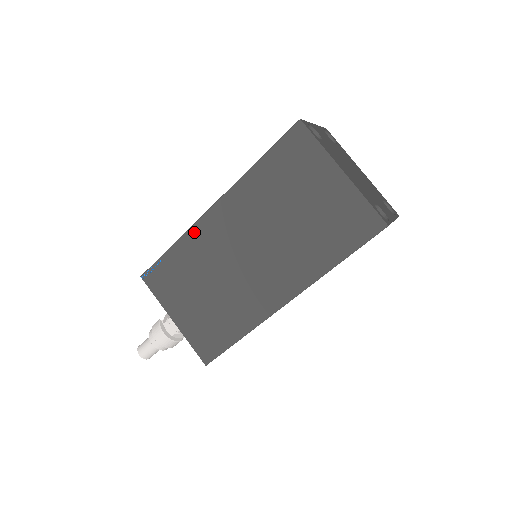
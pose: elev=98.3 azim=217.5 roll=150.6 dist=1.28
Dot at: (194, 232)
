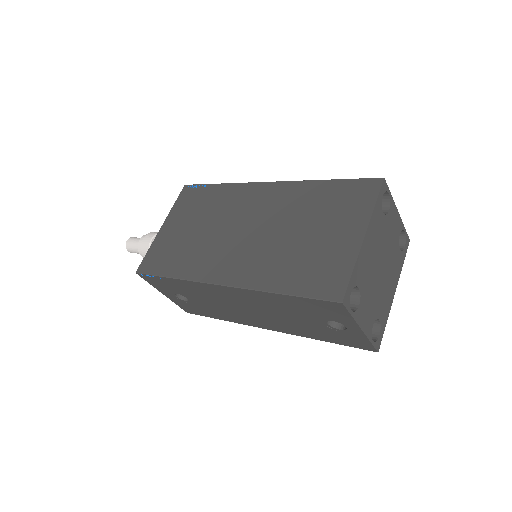
Dot at: (241, 187)
